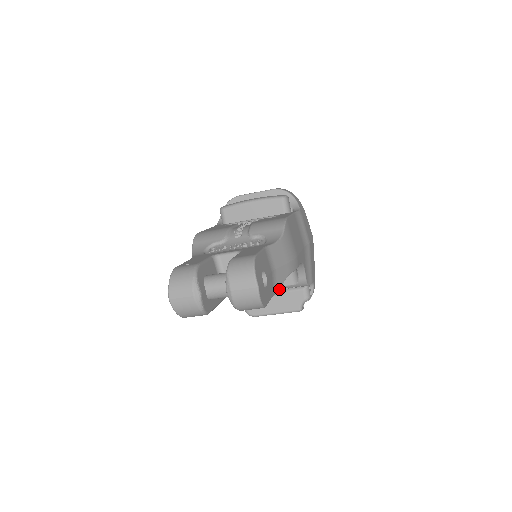
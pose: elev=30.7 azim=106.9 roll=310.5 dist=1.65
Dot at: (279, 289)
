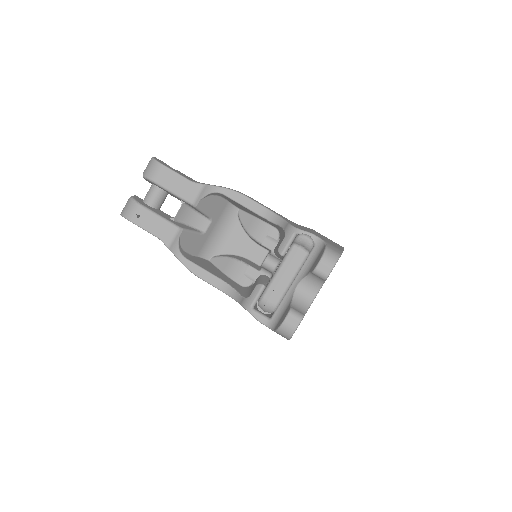
Dot at: (201, 184)
